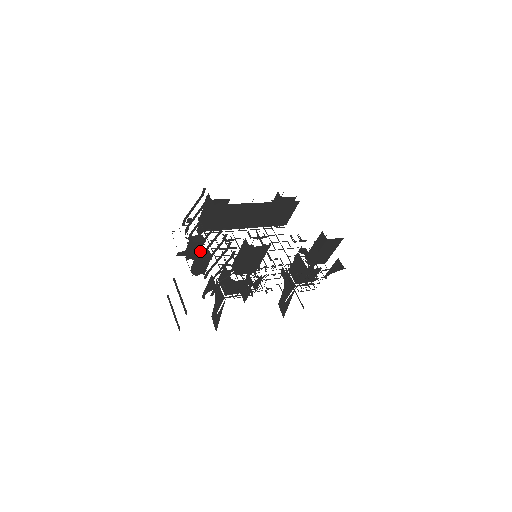
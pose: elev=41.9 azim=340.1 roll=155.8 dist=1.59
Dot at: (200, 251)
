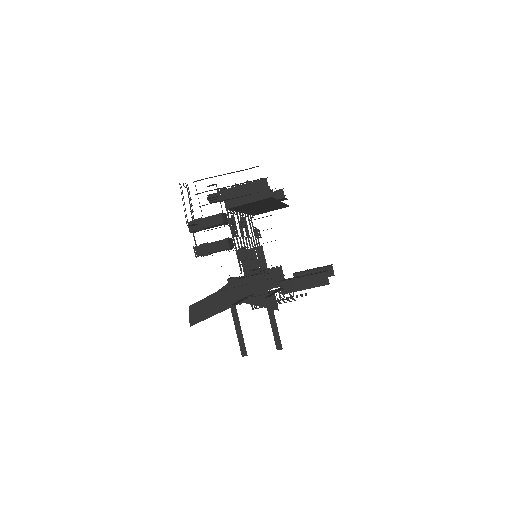
Dot at: (229, 238)
